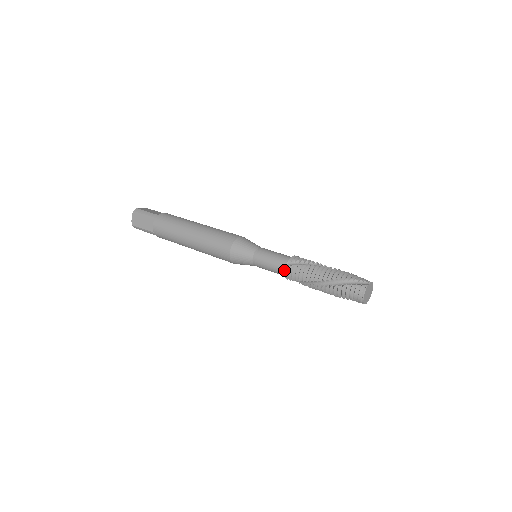
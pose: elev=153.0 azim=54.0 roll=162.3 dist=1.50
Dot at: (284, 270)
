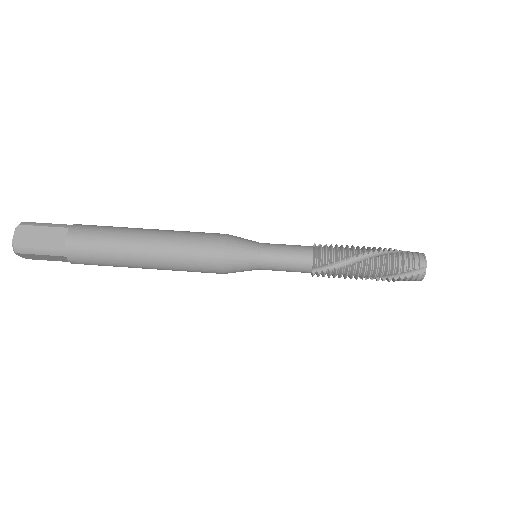
Dot at: occluded
